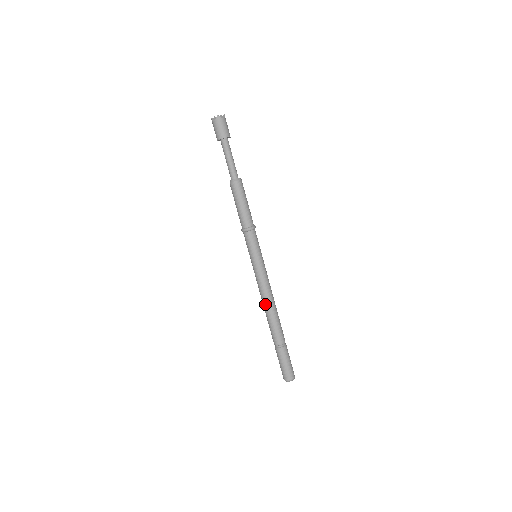
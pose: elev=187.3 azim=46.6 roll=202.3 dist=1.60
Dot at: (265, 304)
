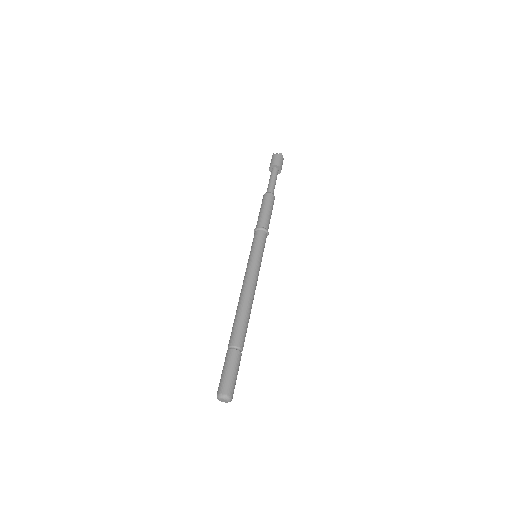
Dot at: (245, 297)
